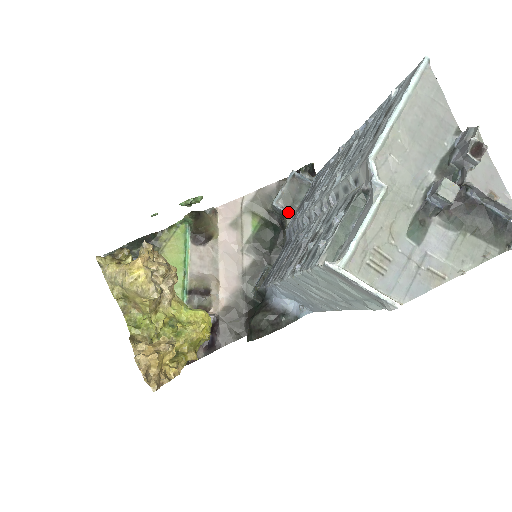
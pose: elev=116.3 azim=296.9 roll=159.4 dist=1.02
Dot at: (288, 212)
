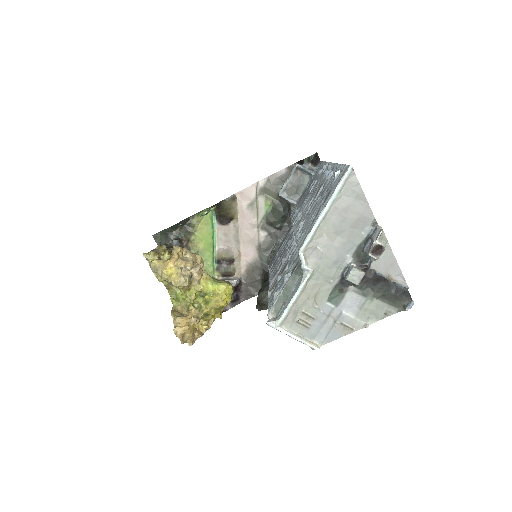
Dot at: (292, 201)
